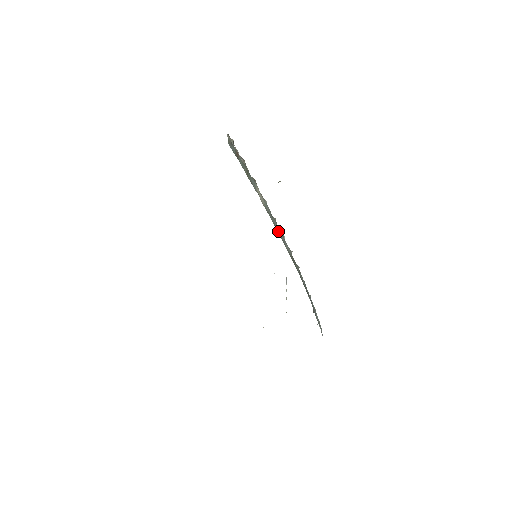
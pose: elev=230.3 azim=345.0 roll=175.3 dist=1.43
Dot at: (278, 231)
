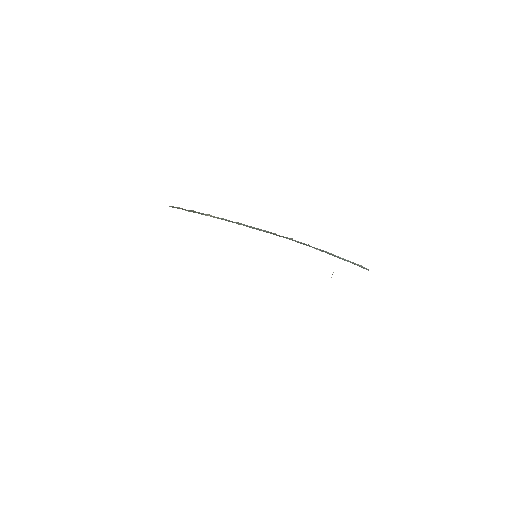
Dot at: (243, 225)
